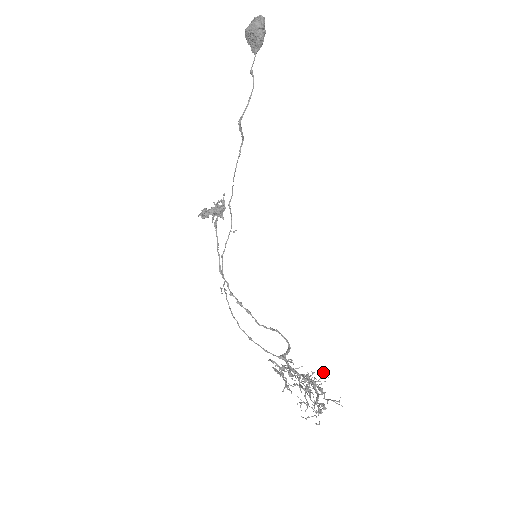
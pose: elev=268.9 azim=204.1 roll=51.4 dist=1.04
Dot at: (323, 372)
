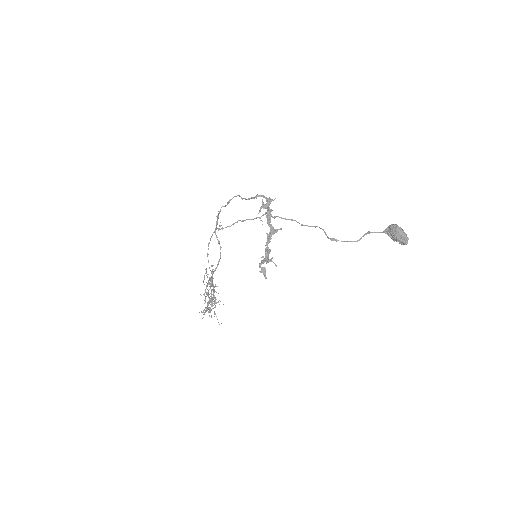
Dot at: occluded
